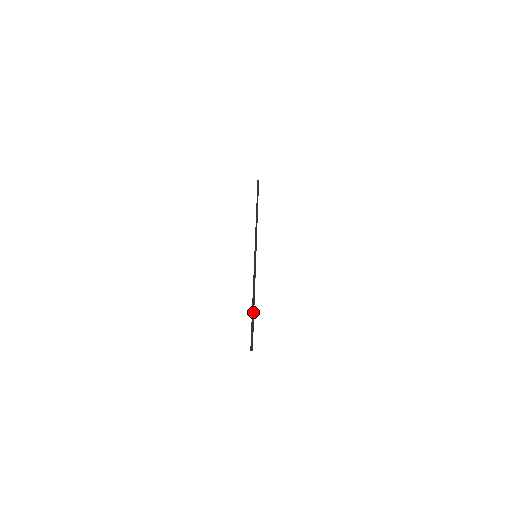
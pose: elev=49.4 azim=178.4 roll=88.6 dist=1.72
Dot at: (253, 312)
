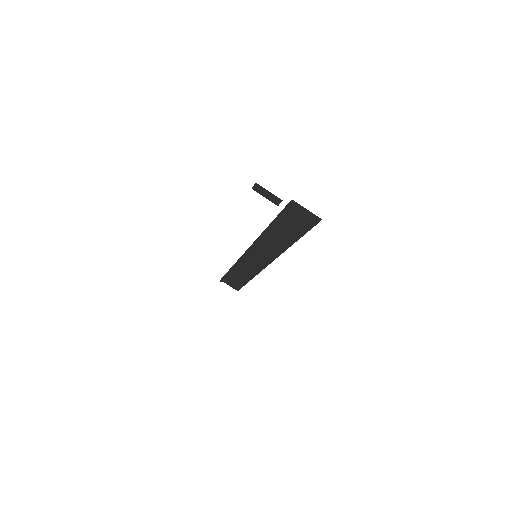
Dot at: (274, 219)
